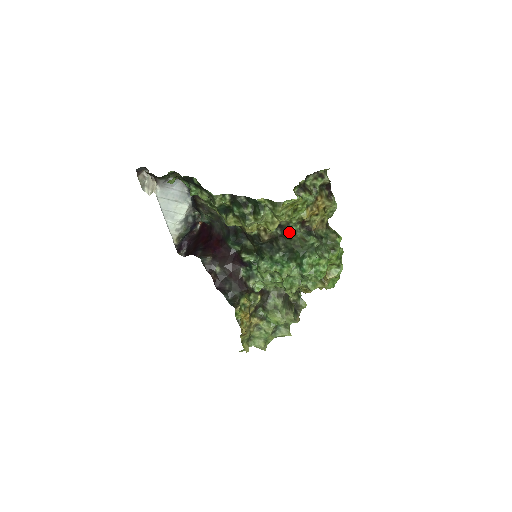
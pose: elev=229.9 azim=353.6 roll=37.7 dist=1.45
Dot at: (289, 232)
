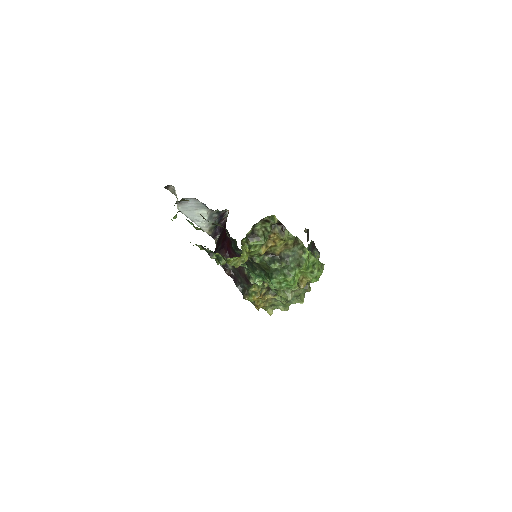
Dot at: (255, 262)
